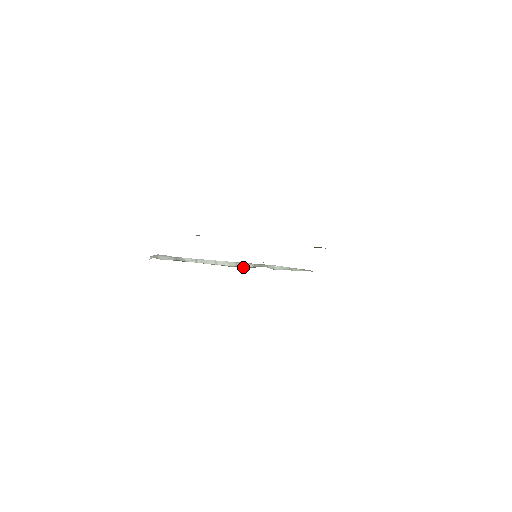
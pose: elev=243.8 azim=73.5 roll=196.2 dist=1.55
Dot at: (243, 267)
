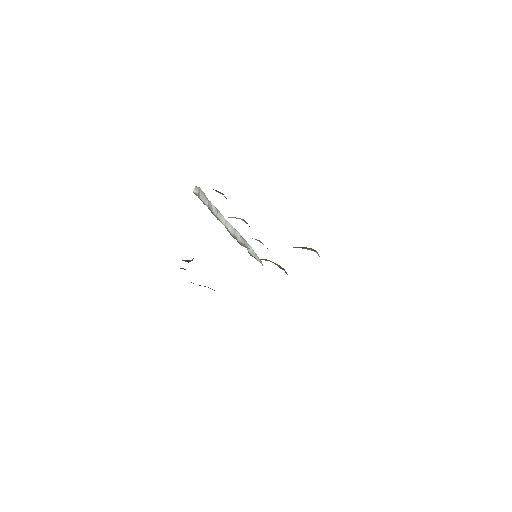
Dot at: (237, 240)
